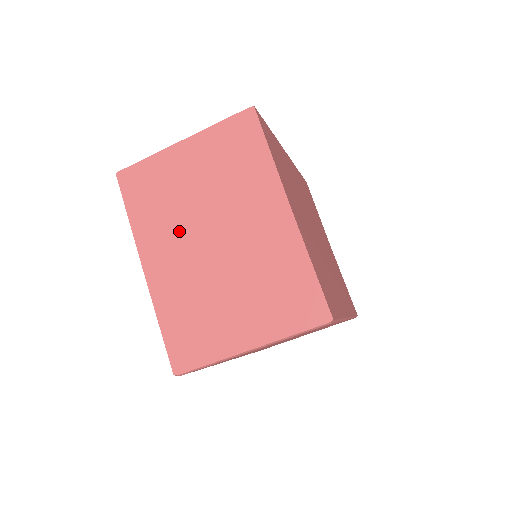
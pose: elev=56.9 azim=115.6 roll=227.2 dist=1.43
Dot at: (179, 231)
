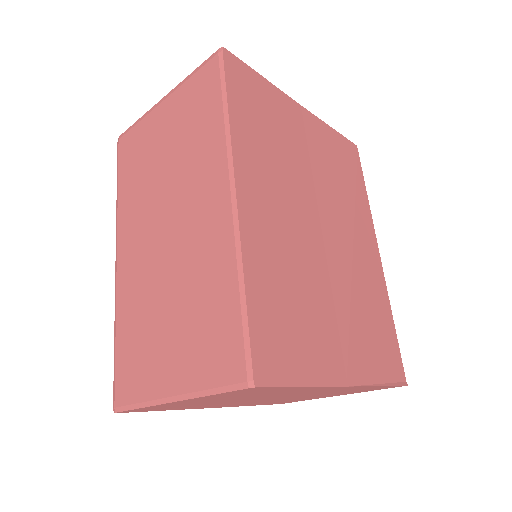
Dot at: occluded
